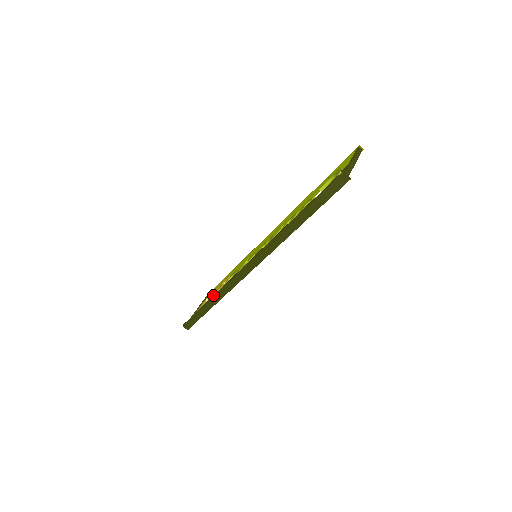
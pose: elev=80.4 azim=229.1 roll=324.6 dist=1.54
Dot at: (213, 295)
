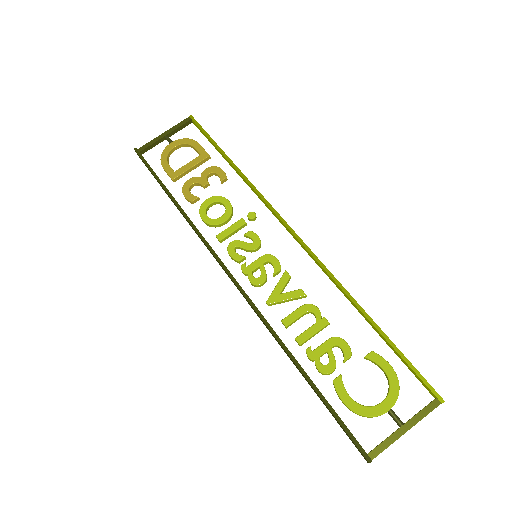
Dot at: (188, 185)
